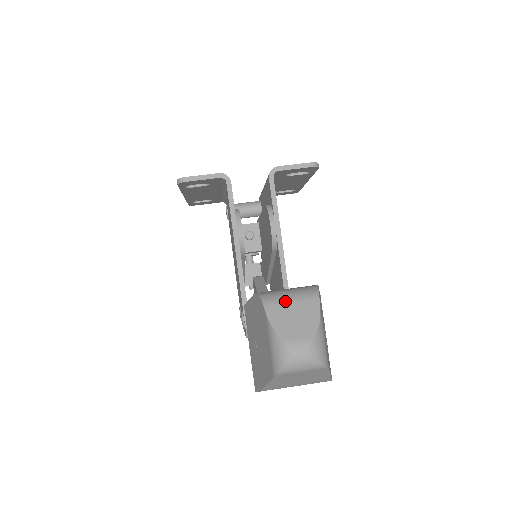
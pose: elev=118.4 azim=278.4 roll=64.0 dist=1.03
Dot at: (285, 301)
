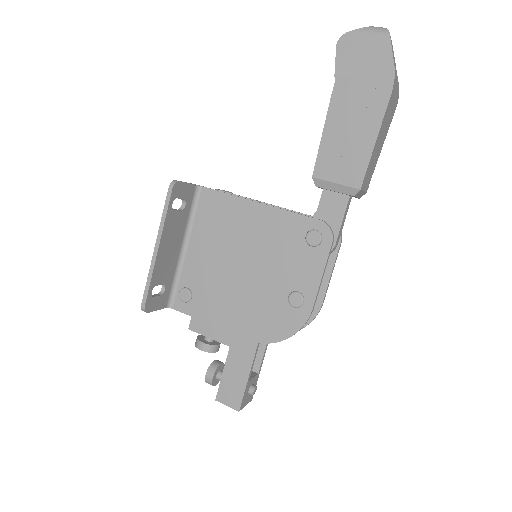
Dot at: occluded
